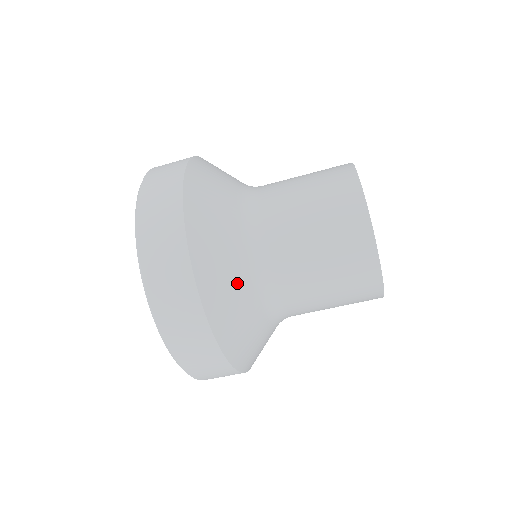
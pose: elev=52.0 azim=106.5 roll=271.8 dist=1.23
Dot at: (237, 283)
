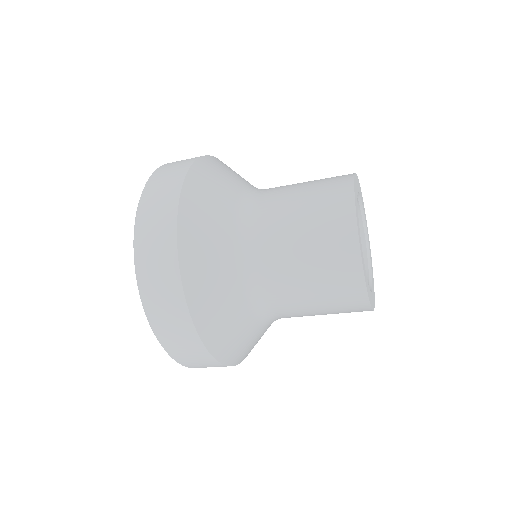
Dot at: (227, 297)
